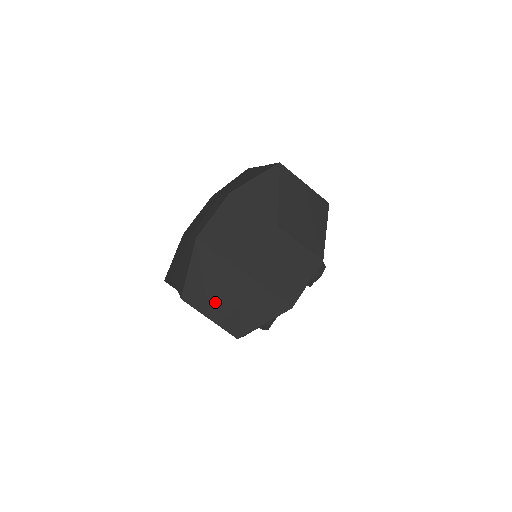
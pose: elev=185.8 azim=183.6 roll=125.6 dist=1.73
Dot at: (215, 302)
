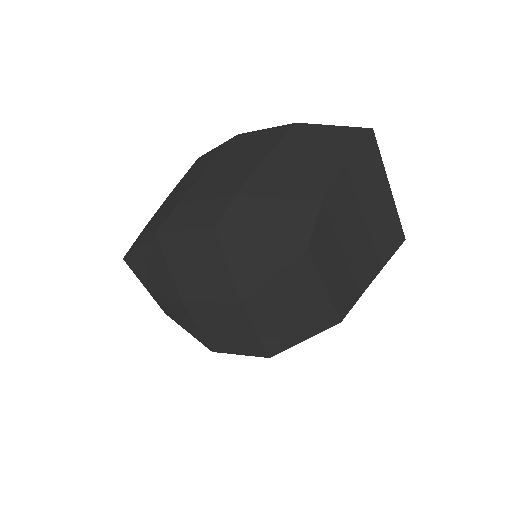
Dot at: (153, 285)
